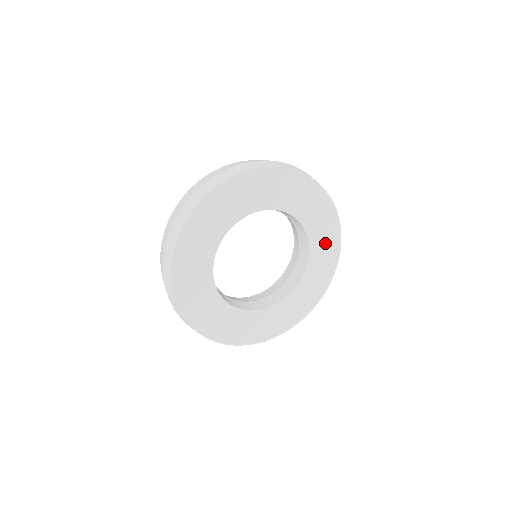
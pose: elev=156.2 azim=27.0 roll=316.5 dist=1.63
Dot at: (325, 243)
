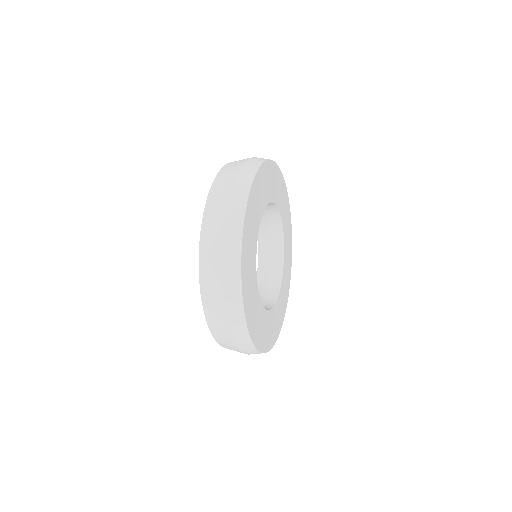
Dot at: (288, 251)
